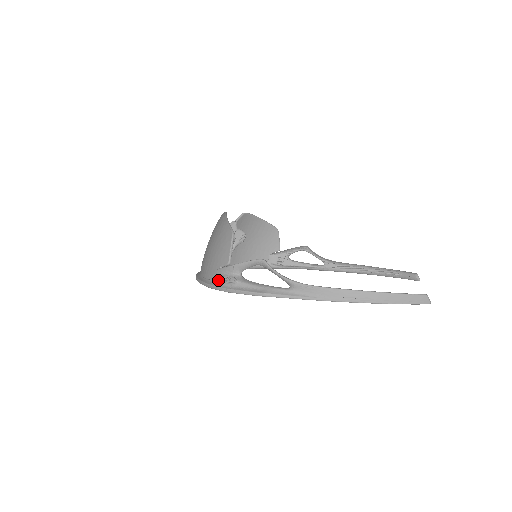
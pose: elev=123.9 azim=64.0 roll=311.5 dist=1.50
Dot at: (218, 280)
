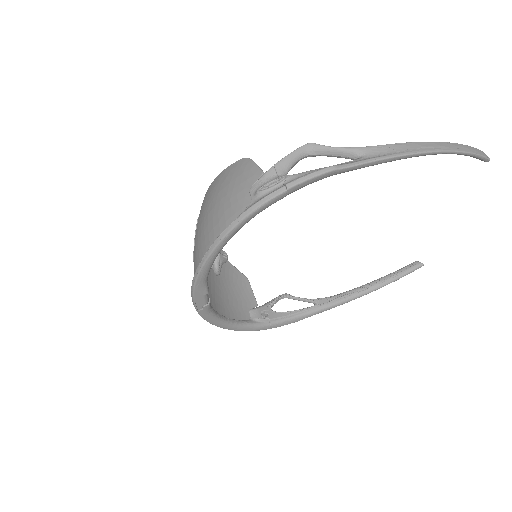
Dot at: (258, 195)
